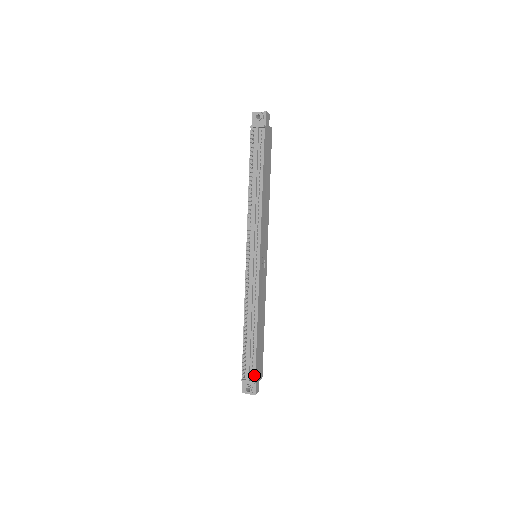
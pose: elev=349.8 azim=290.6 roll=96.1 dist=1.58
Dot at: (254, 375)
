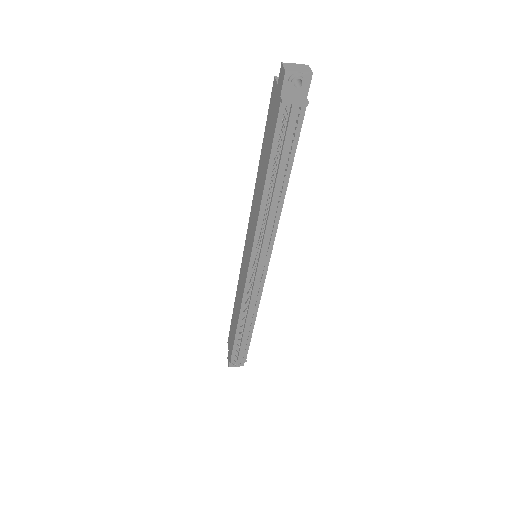
Dot at: (246, 356)
